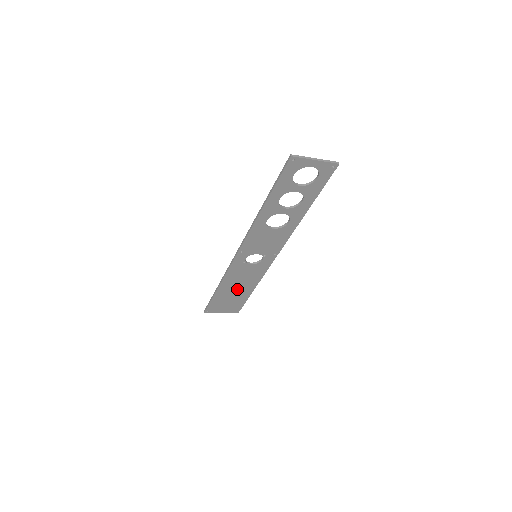
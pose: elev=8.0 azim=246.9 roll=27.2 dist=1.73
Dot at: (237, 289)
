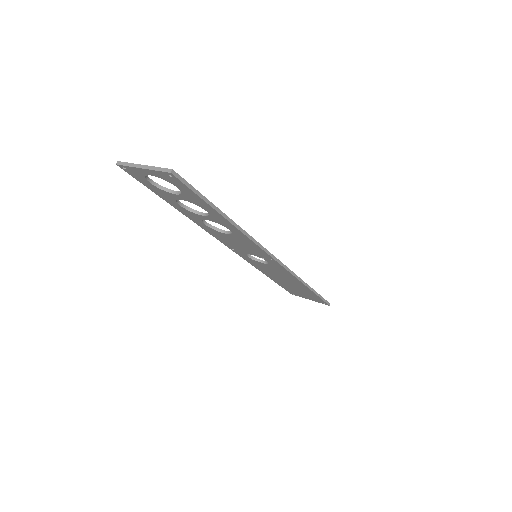
Dot at: (289, 282)
